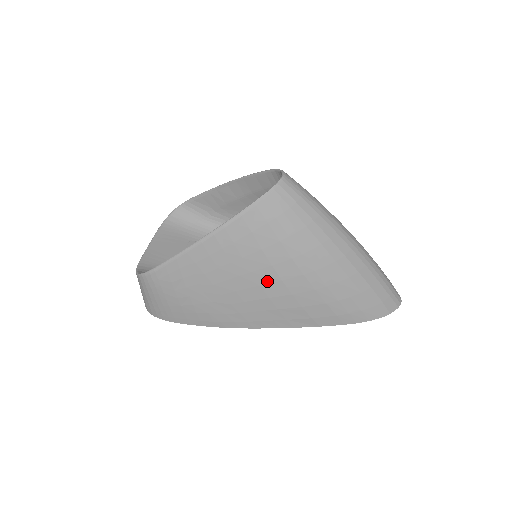
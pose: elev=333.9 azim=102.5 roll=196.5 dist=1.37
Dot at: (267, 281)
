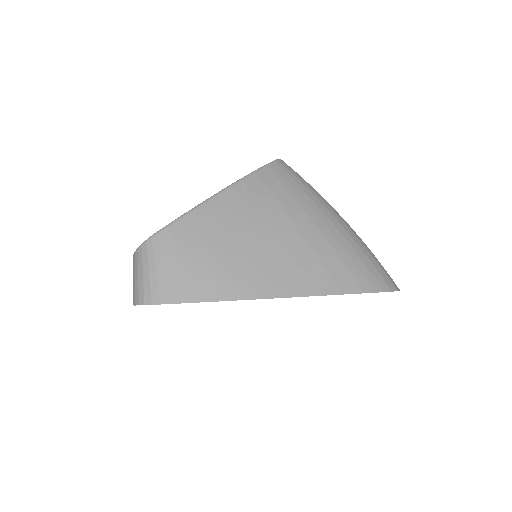
Dot at: (286, 233)
